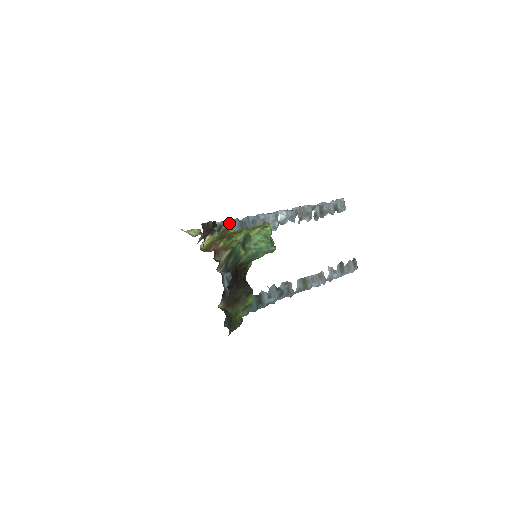
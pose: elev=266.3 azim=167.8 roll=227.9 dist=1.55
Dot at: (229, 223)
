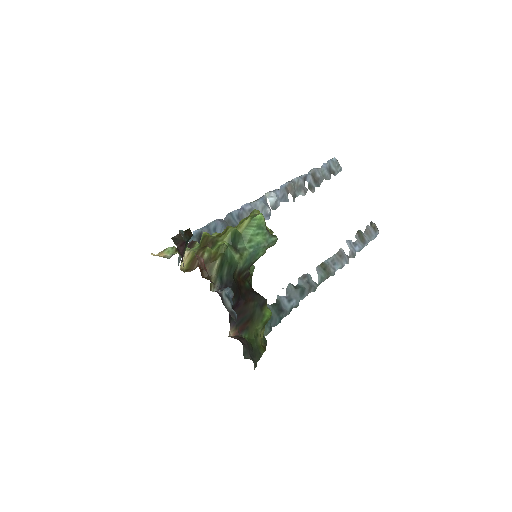
Dot at: (210, 227)
